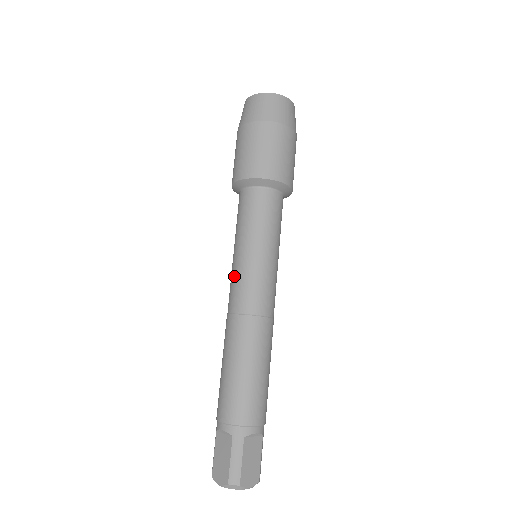
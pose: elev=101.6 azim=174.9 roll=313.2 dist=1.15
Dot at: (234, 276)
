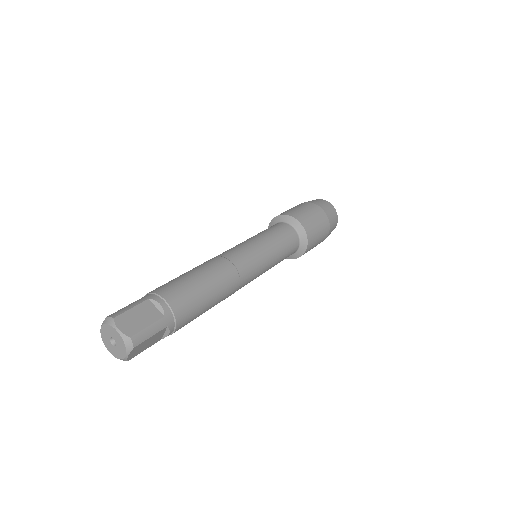
Dot at: occluded
